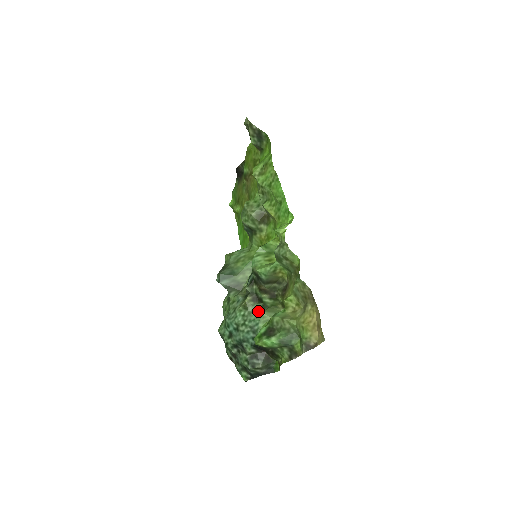
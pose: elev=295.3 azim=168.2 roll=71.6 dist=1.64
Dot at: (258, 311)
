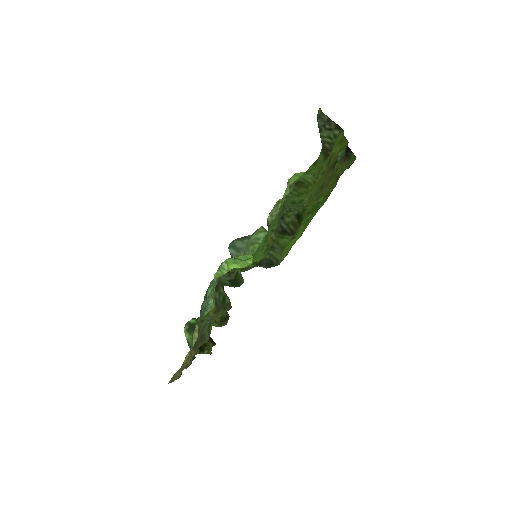
Dot at: occluded
